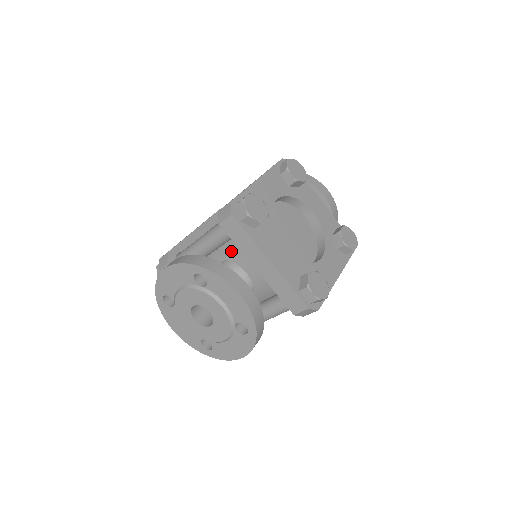
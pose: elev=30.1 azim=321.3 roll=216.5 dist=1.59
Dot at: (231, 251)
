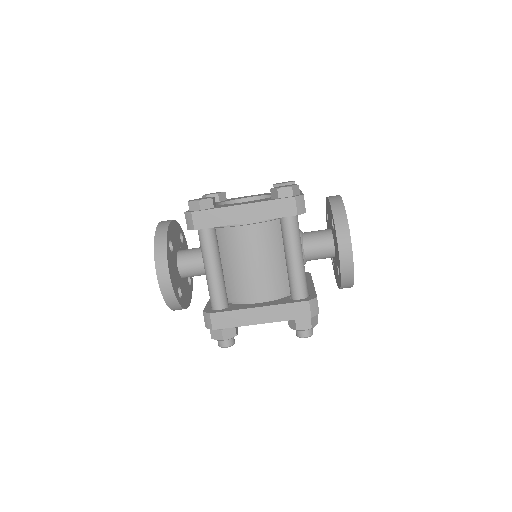
Dot at: occluded
